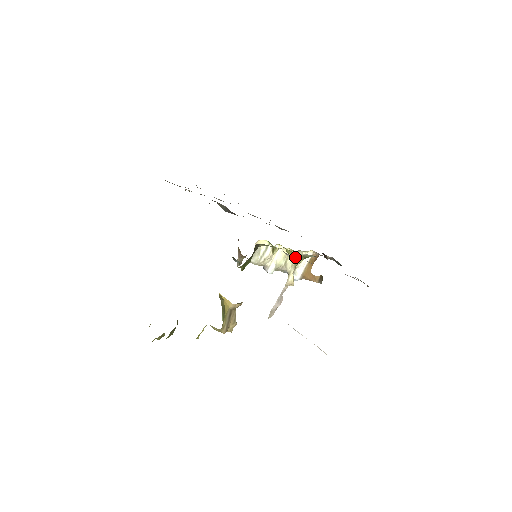
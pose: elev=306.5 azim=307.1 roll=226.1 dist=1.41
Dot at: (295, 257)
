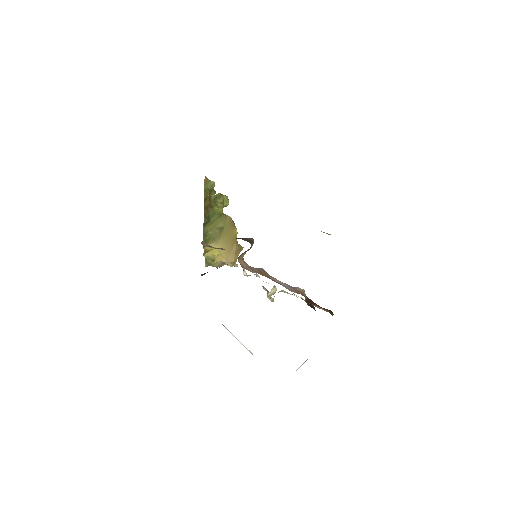
Dot at: occluded
